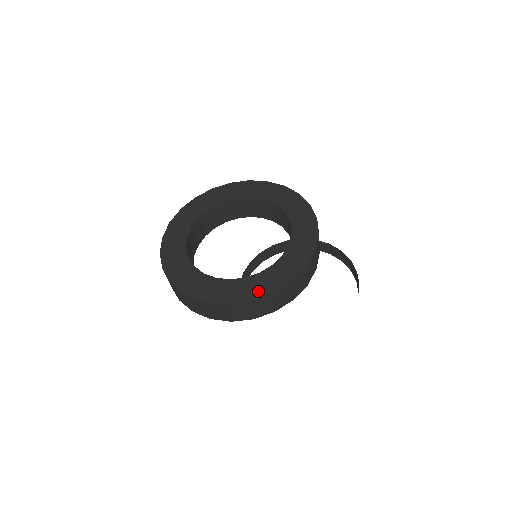
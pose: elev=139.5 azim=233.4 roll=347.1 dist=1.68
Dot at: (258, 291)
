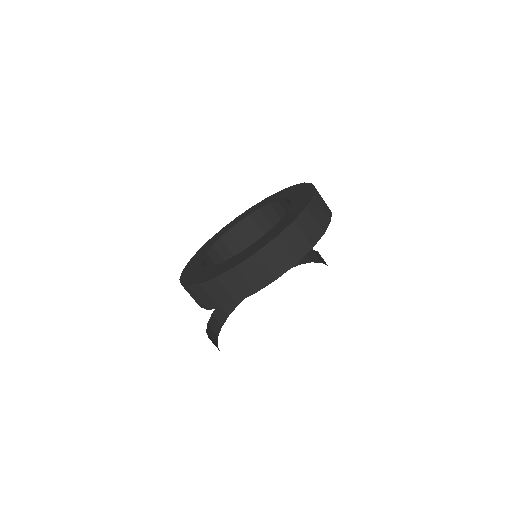
Dot at: (199, 279)
